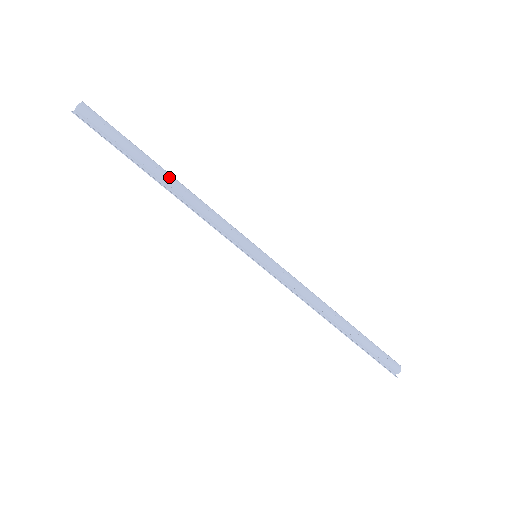
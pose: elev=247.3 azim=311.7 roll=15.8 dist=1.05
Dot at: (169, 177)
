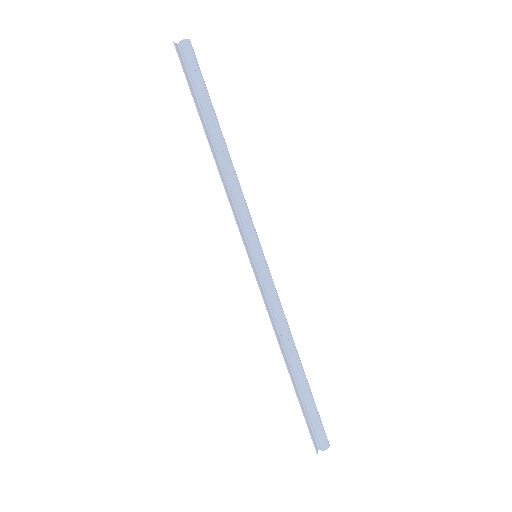
Dot at: (221, 142)
